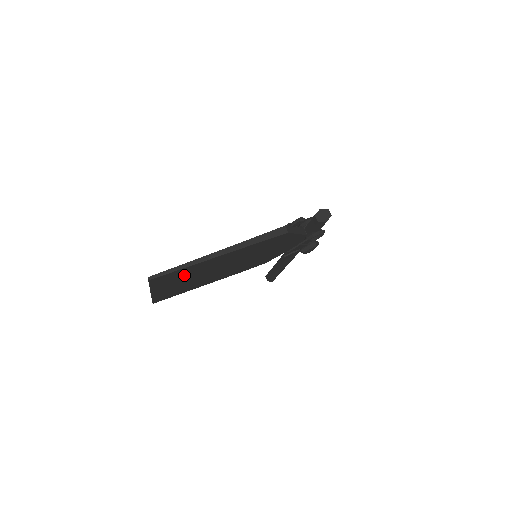
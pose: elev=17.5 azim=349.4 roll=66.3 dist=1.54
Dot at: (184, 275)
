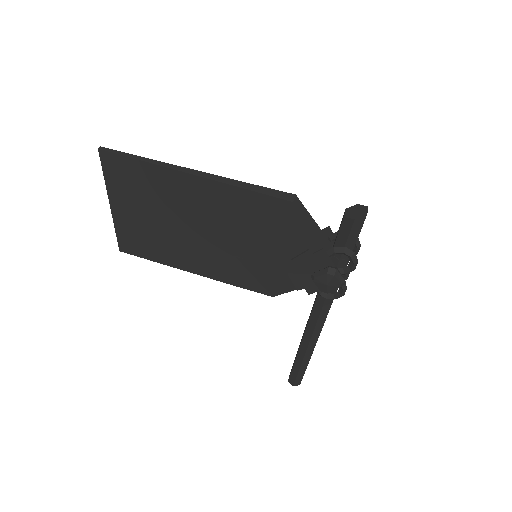
Dot at: (147, 191)
